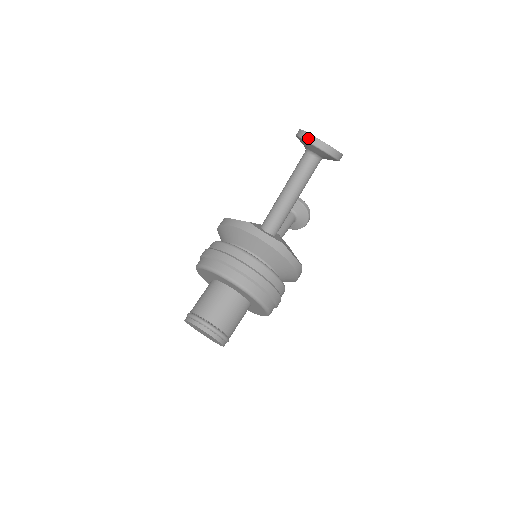
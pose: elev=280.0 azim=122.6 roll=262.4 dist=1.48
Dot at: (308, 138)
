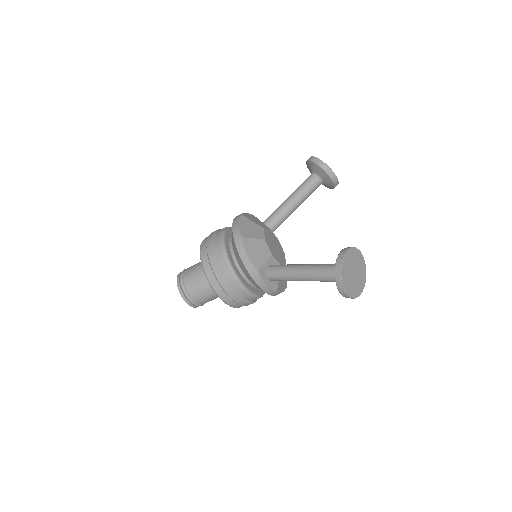
Dot at: (339, 287)
